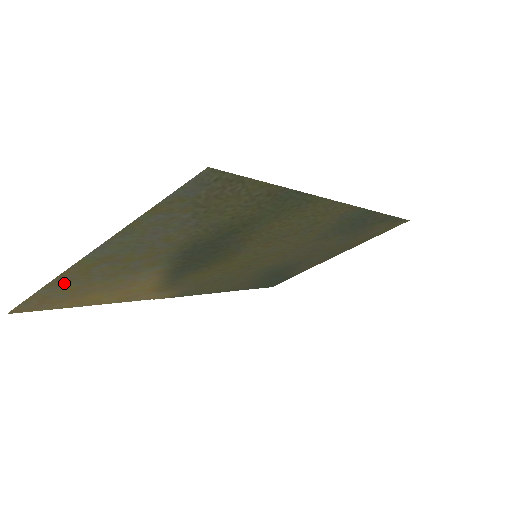
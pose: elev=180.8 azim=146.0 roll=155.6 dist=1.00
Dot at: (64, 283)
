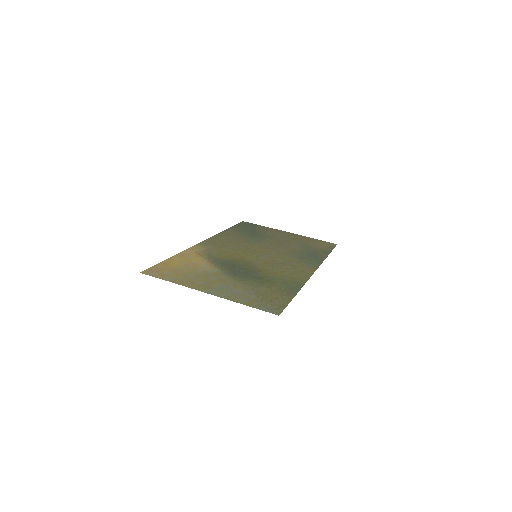
Dot at: (179, 280)
